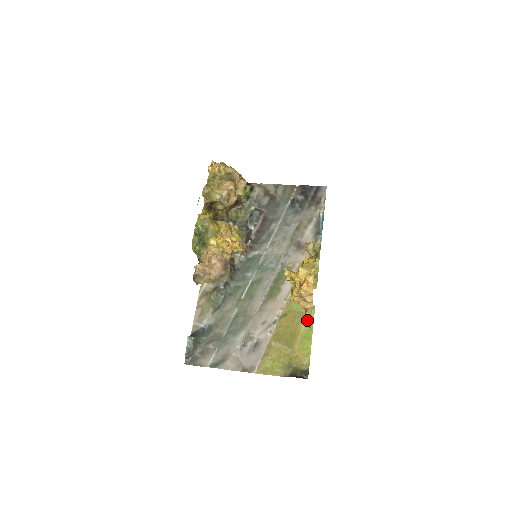
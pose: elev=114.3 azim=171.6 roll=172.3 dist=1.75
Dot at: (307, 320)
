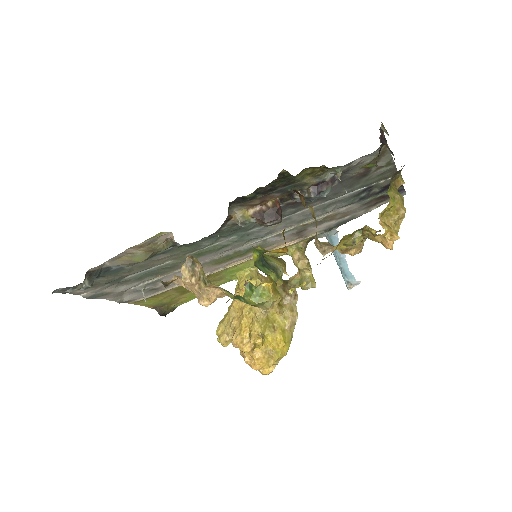
Dot at: (224, 345)
